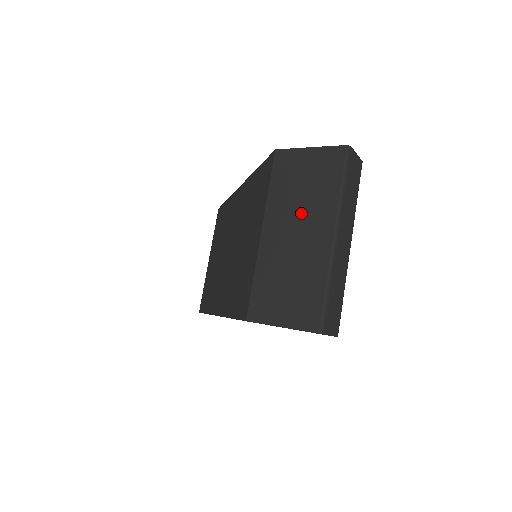
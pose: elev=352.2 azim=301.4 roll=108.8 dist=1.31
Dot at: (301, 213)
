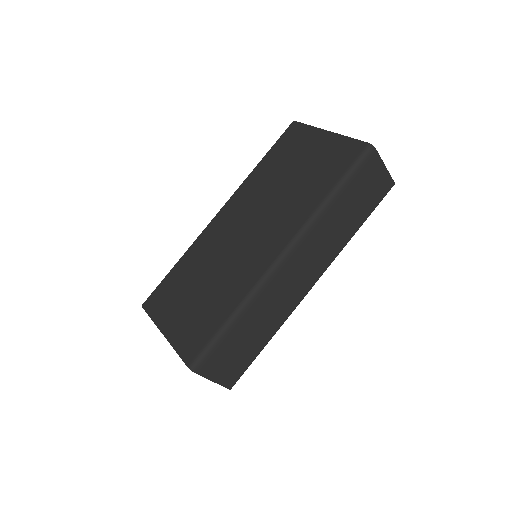
Dot at: (268, 207)
